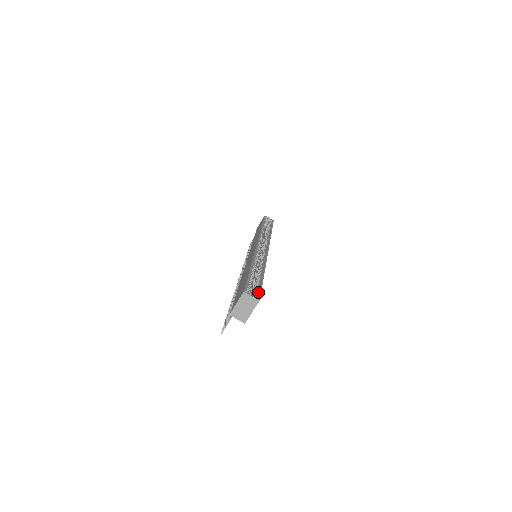
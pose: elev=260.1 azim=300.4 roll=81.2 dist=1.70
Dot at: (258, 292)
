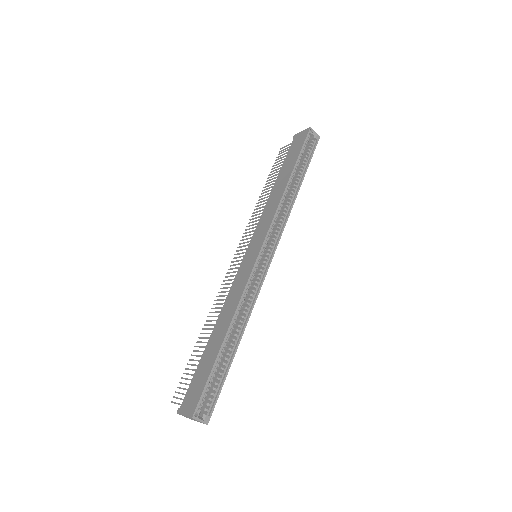
Dot at: (214, 399)
